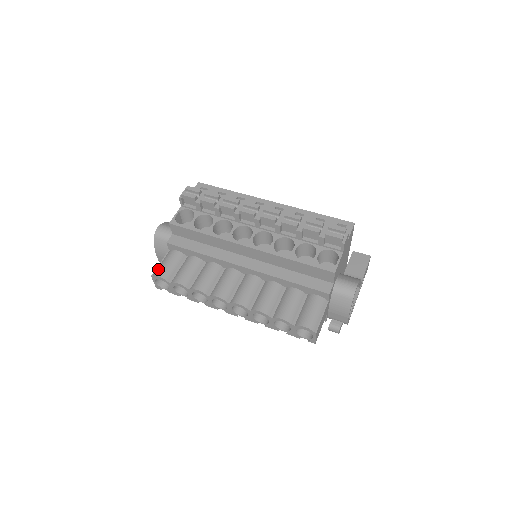
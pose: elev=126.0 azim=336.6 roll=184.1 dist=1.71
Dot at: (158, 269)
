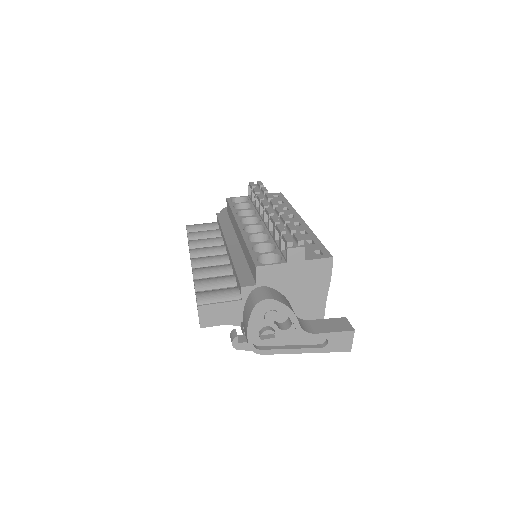
Dot at: (194, 224)
